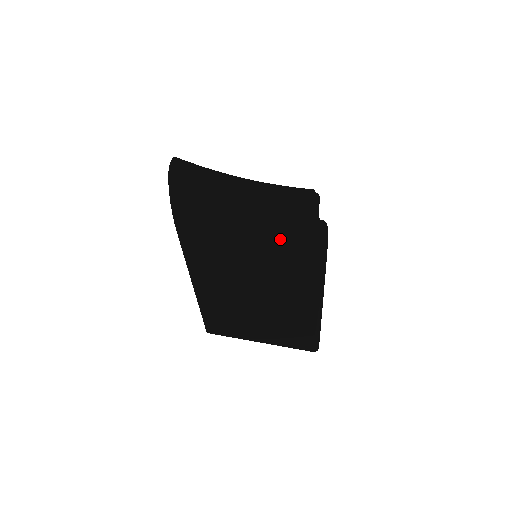
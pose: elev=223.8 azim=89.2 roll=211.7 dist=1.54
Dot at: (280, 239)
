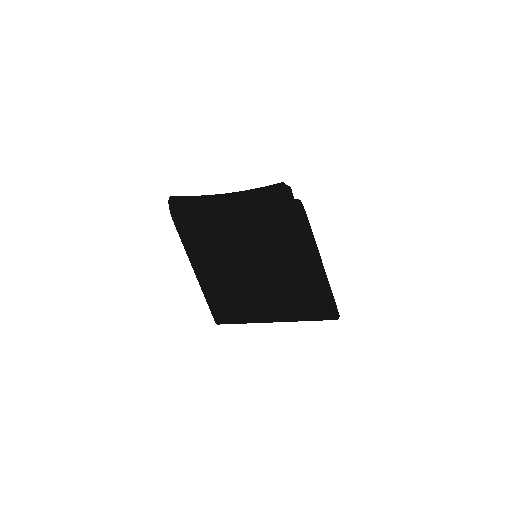
Dot at: (251, 204)
